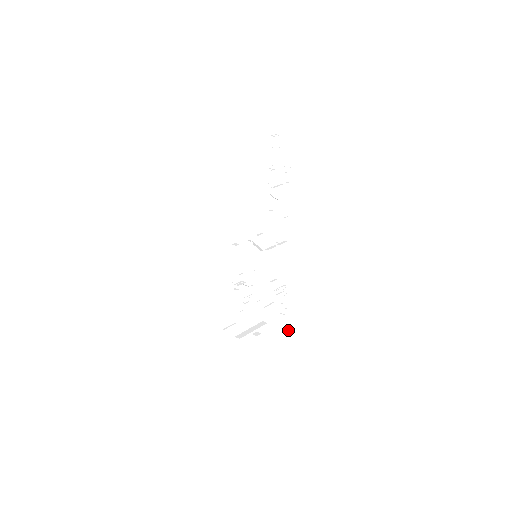
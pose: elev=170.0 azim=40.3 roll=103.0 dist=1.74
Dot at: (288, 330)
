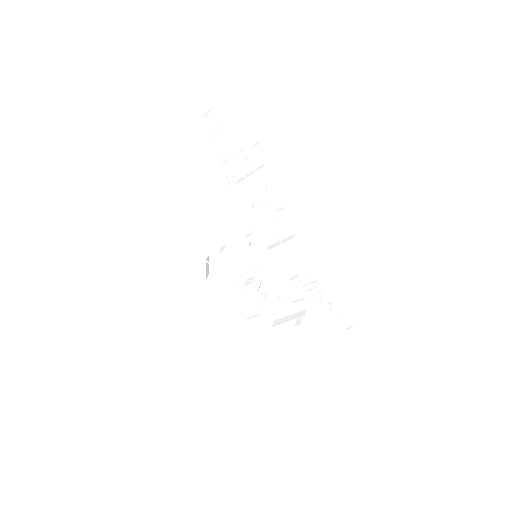
Dot at: (346, 322)
